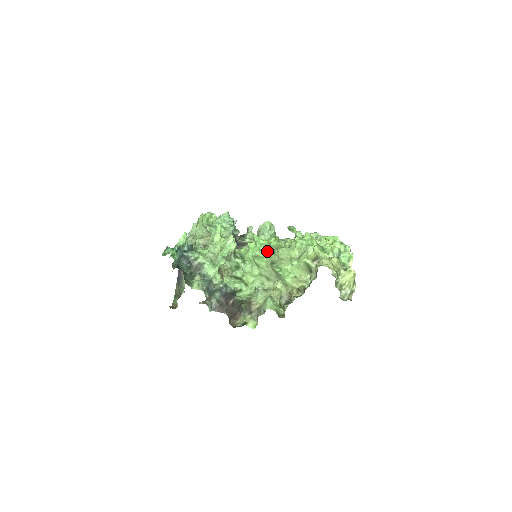
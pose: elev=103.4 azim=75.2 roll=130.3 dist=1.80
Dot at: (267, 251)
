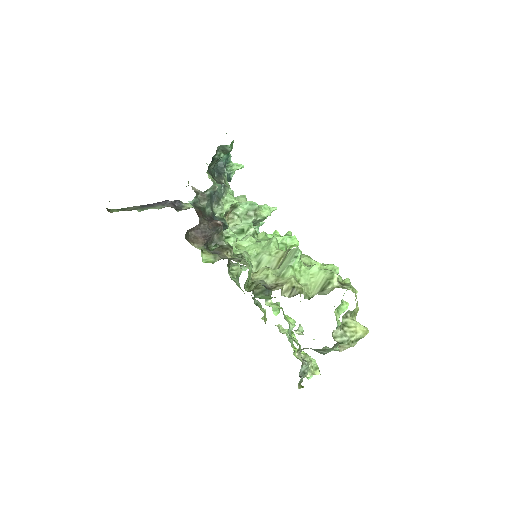
Dot at: occluded
